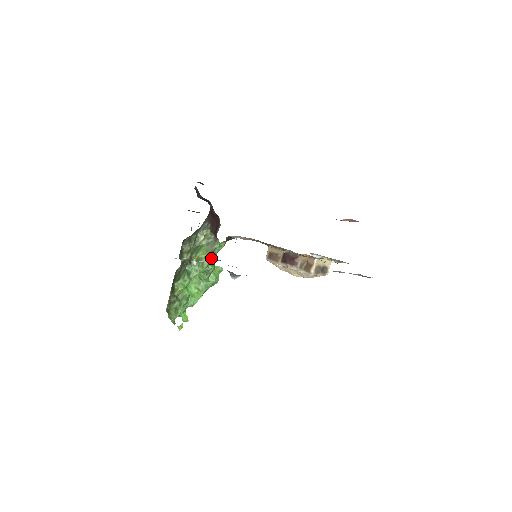
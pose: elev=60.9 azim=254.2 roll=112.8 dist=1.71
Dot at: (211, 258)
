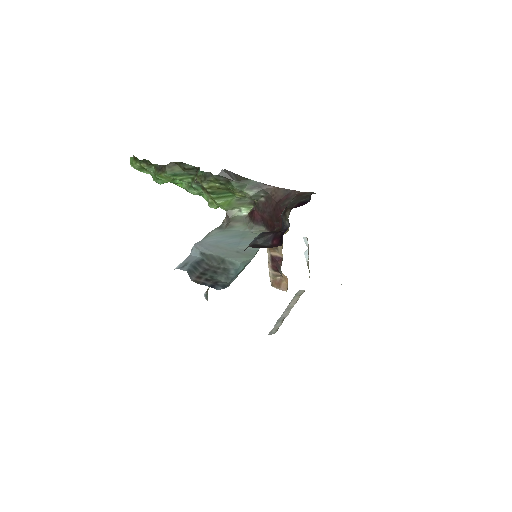
Dot at: occluded
